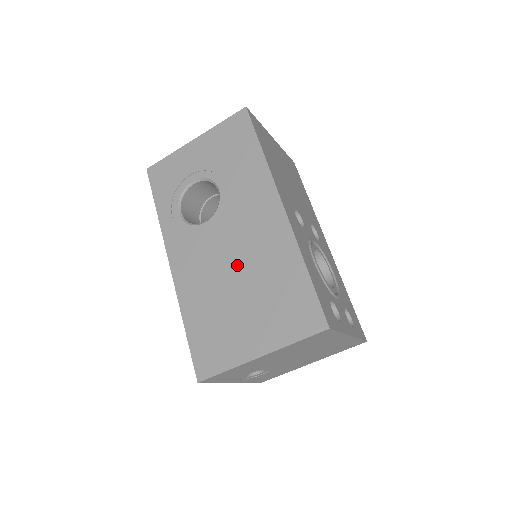
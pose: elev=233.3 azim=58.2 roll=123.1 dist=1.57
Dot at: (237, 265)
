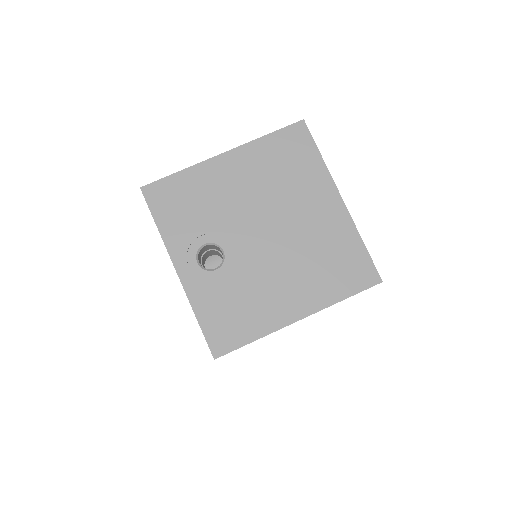
Dot at: occluded
